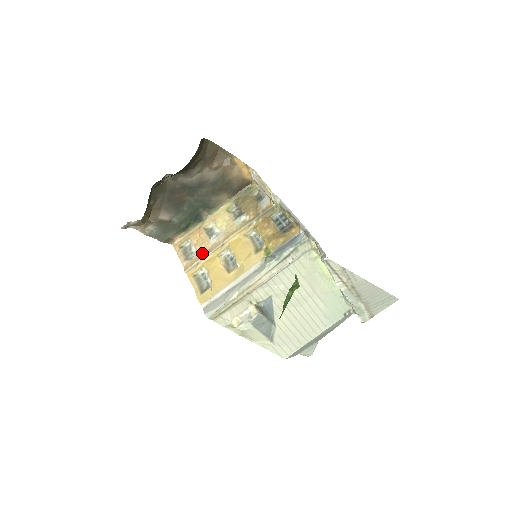
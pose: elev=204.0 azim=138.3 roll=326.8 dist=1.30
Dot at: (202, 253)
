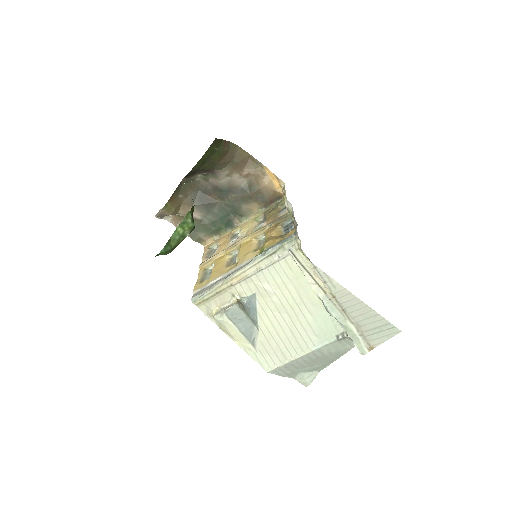
Dot at: (219, 252)
